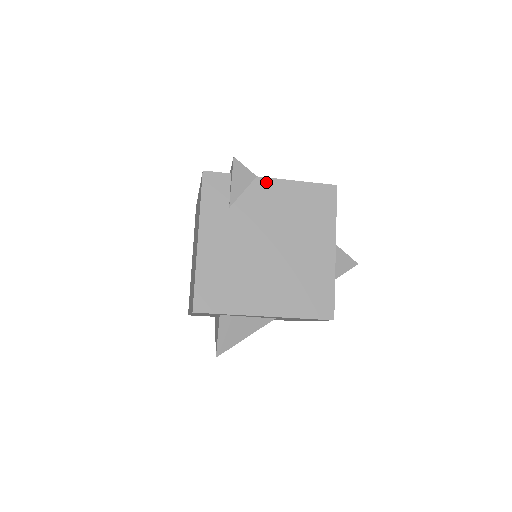
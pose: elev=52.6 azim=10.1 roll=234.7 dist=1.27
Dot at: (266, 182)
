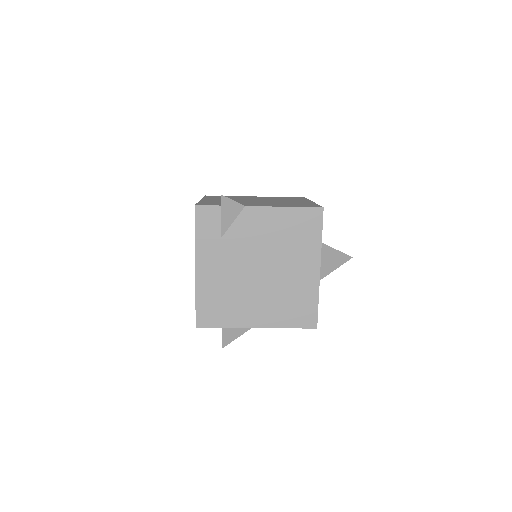
Dot at: (254, 211)
